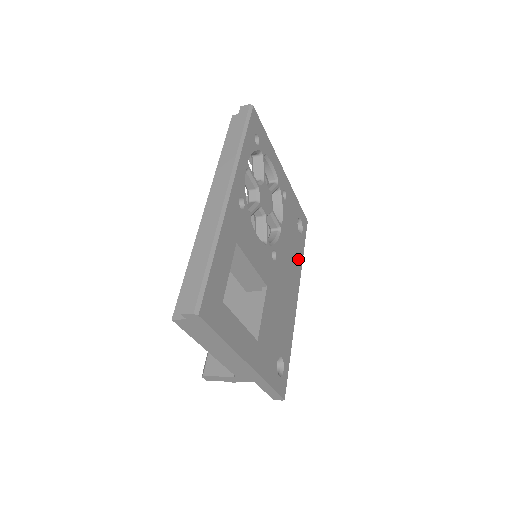
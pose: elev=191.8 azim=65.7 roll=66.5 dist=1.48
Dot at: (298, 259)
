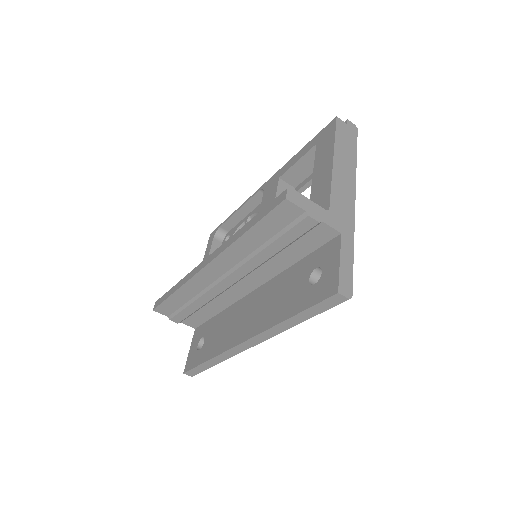
Dot at: occluded
